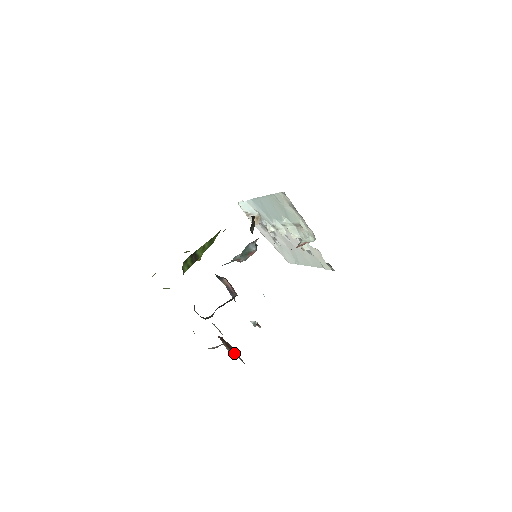
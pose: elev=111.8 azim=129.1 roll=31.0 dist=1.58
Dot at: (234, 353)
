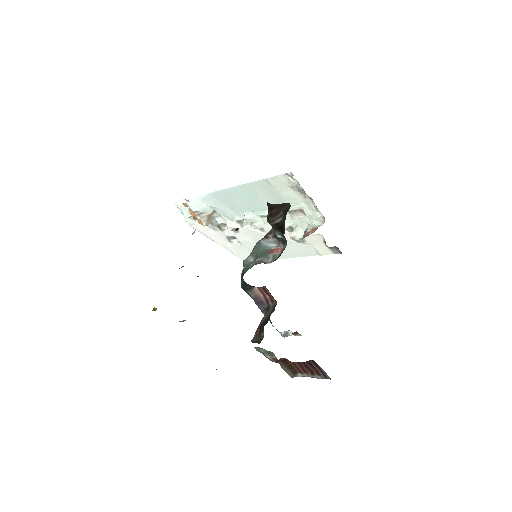
Dot at: (298, 373)
